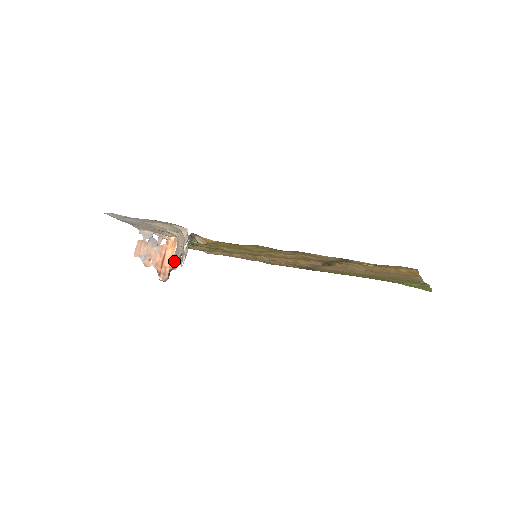
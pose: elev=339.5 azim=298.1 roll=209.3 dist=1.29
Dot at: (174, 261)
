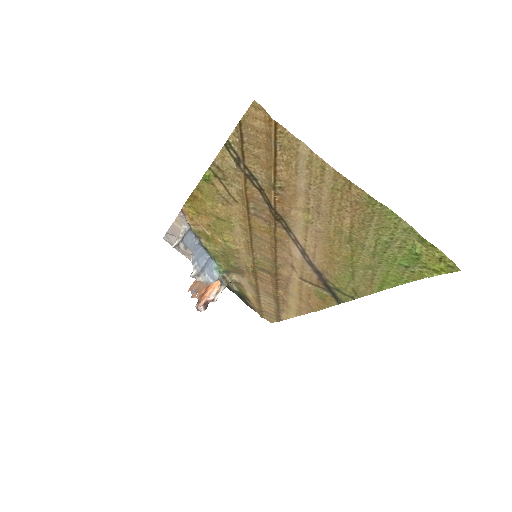
Dot at: (193, 270)
